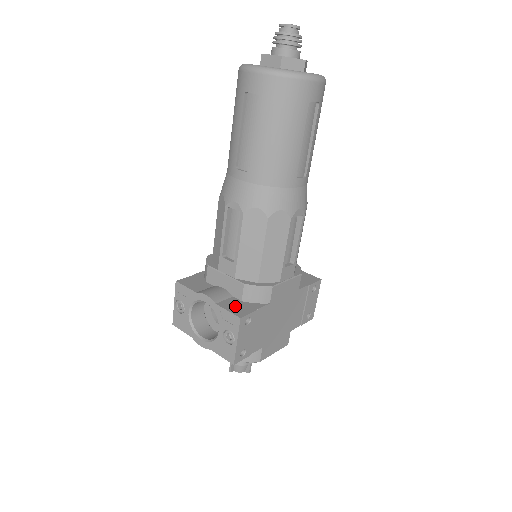
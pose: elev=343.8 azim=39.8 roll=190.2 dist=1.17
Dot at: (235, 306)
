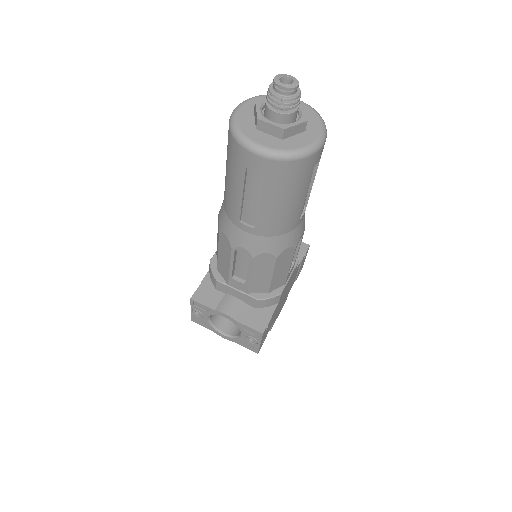
Dot at: (253, 318)
